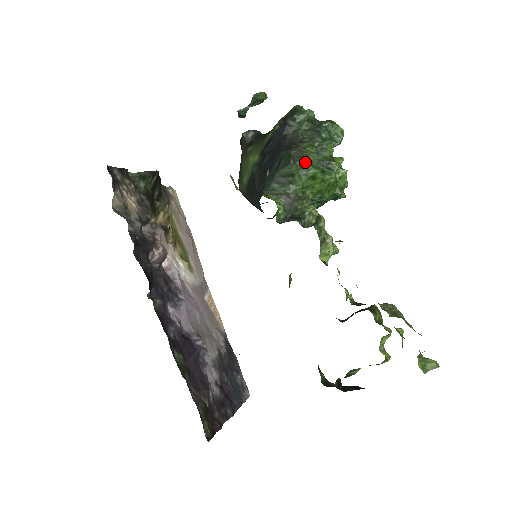
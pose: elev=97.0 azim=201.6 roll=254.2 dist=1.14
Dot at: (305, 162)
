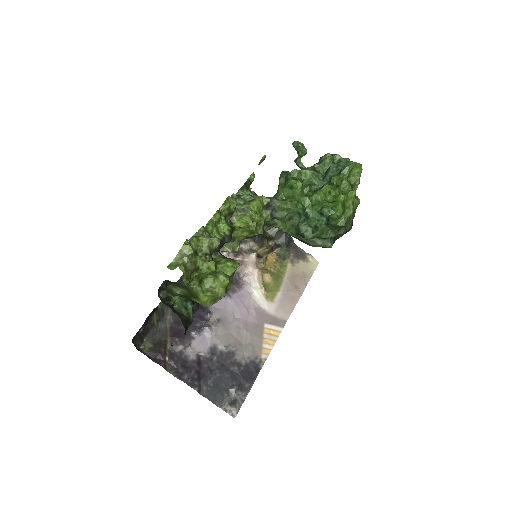
Dot at: (288, 175)
